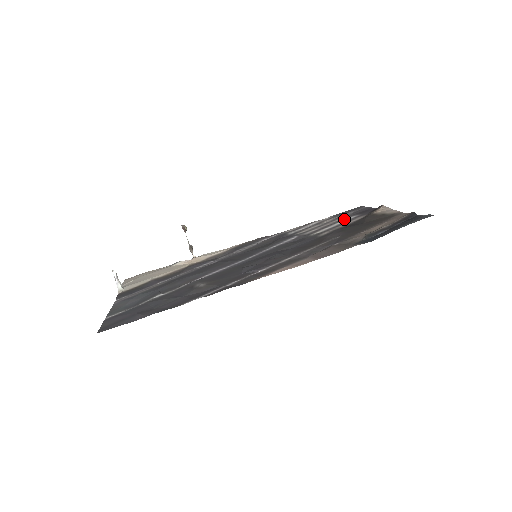
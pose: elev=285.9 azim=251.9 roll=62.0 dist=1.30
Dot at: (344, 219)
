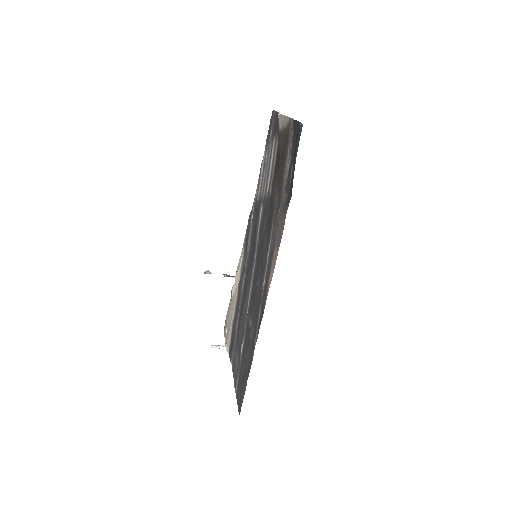
Dot at: (271, 151)
